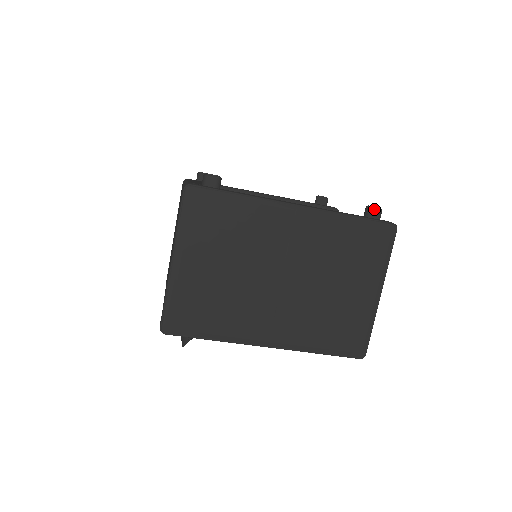
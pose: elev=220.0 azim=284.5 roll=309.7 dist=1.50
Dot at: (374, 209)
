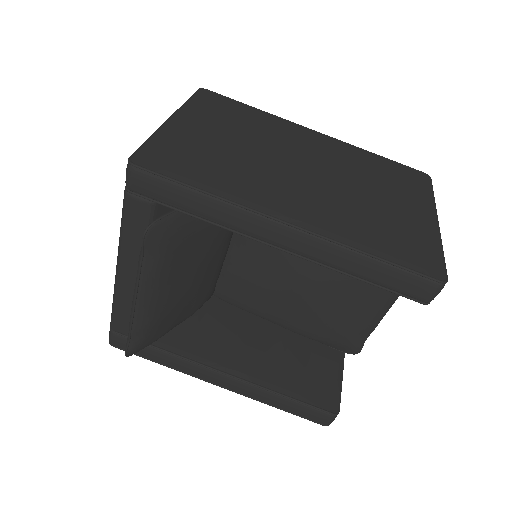
Dot at: occluded
